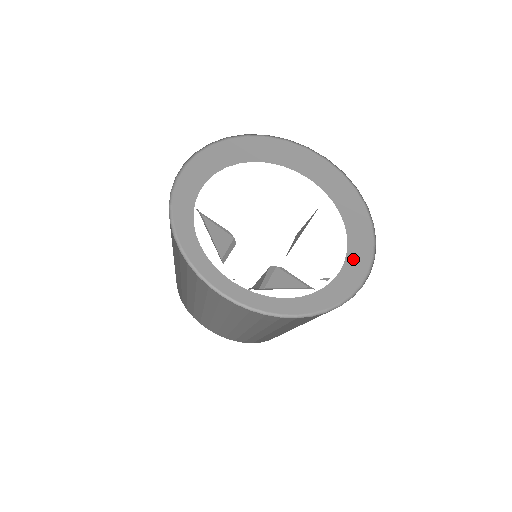
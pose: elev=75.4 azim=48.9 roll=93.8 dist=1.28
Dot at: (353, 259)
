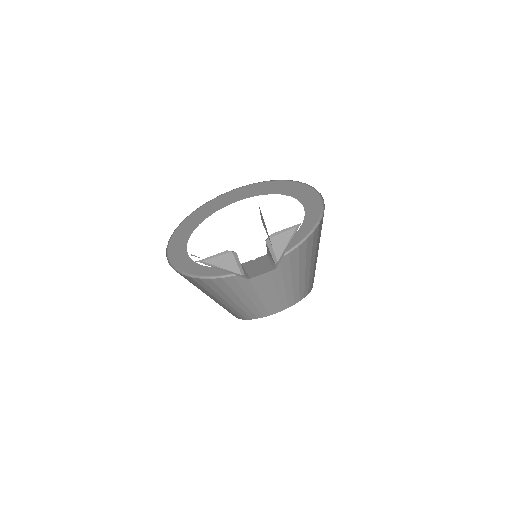
Dot at: occluded
